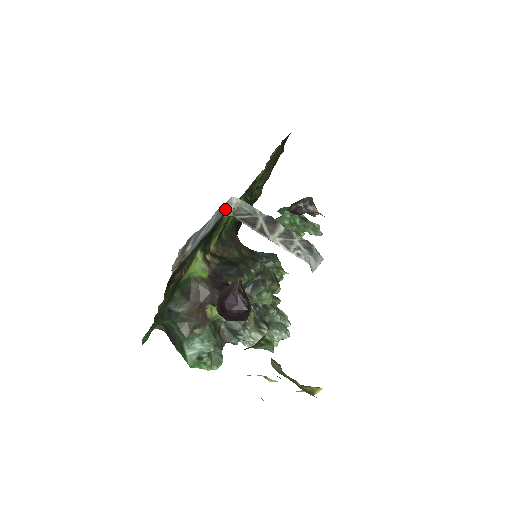
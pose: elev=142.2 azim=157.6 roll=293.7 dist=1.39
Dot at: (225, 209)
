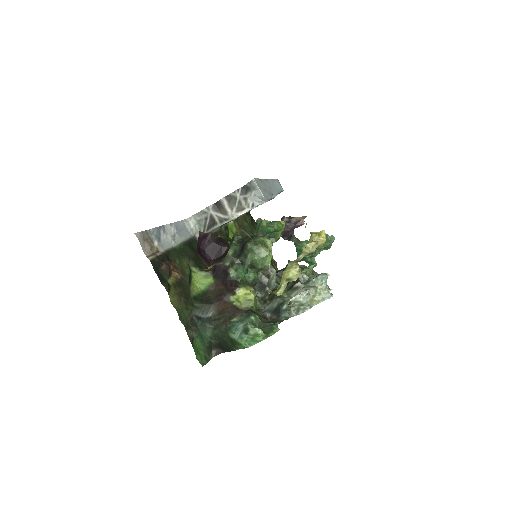
Dot at: (188, 230)
